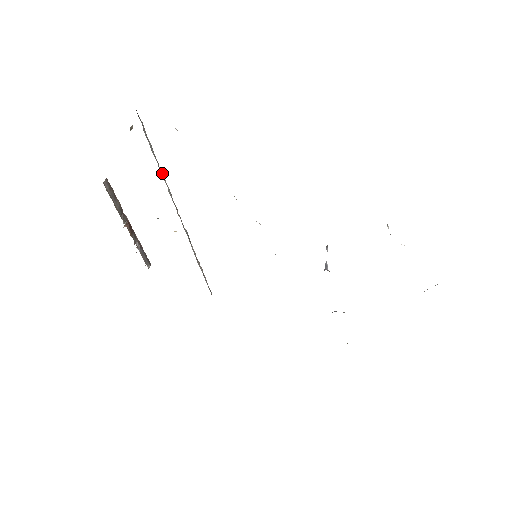
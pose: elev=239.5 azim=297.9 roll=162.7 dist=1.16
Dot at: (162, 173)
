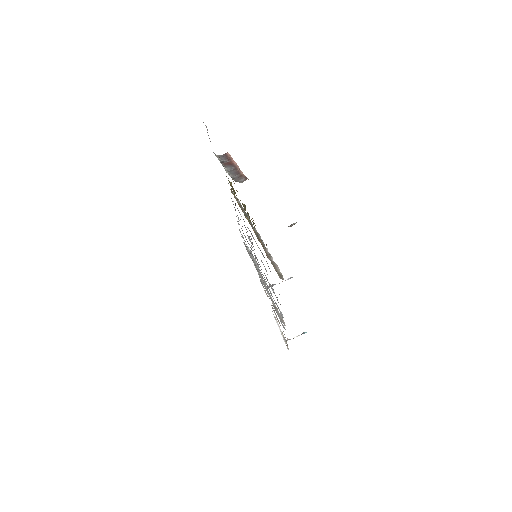
Dot at: (264, 244)
